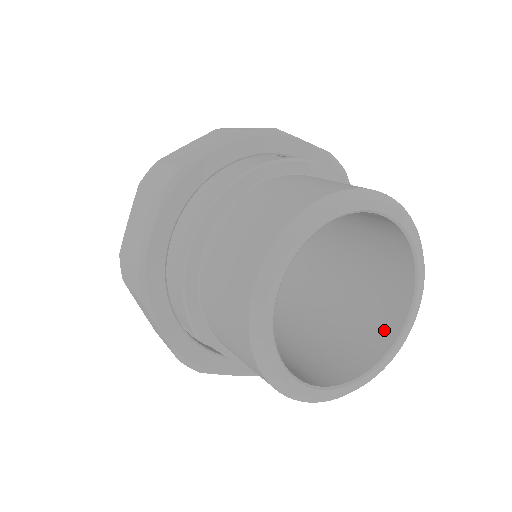
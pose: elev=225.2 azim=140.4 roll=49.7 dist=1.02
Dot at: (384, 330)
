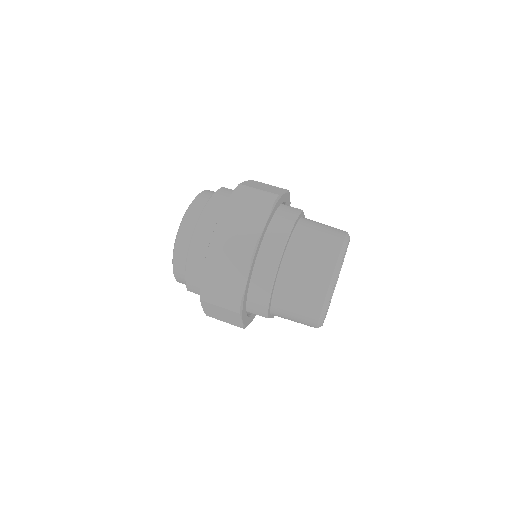
Dot at: occluded
